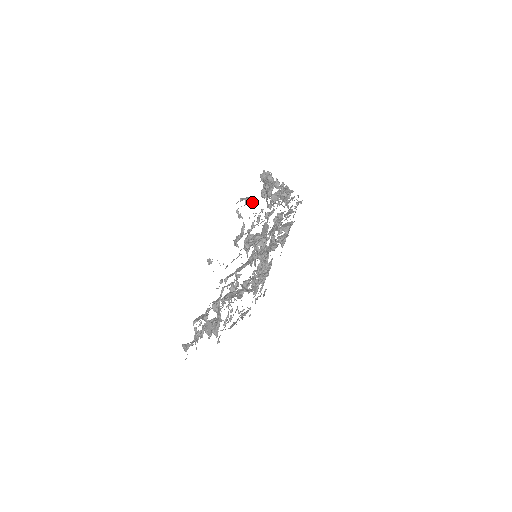
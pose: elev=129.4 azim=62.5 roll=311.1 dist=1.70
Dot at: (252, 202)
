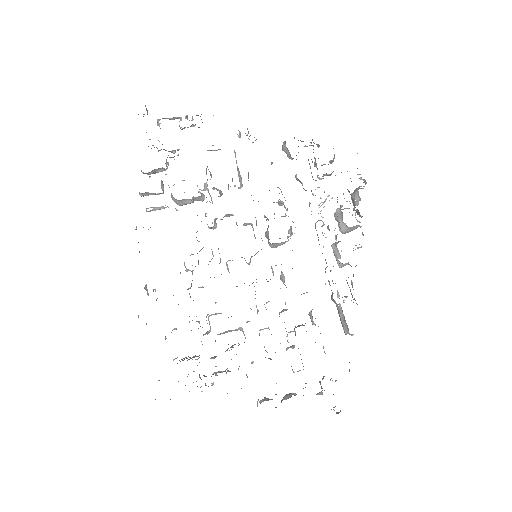
Dot at: occluded
